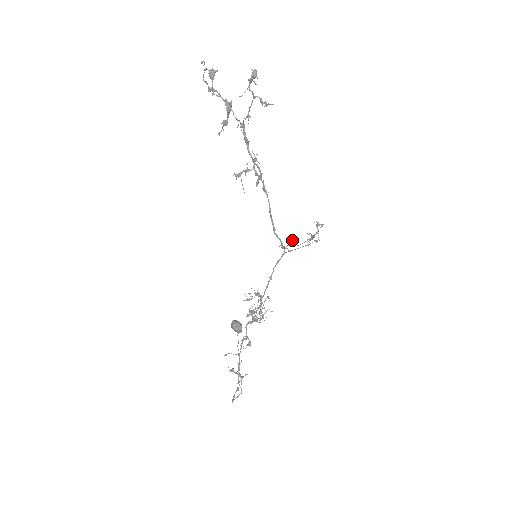
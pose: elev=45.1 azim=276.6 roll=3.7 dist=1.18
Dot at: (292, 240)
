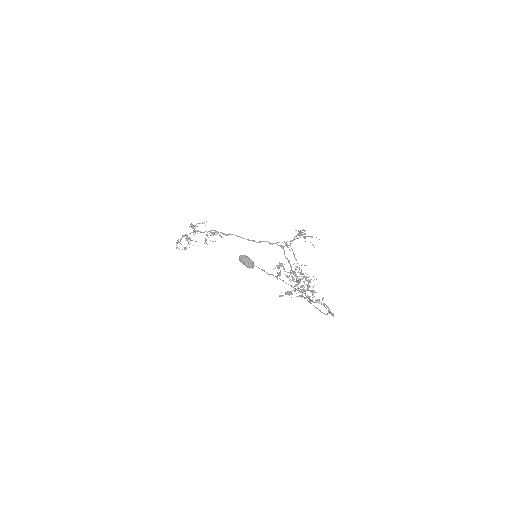
Dot at: (285, 244)
